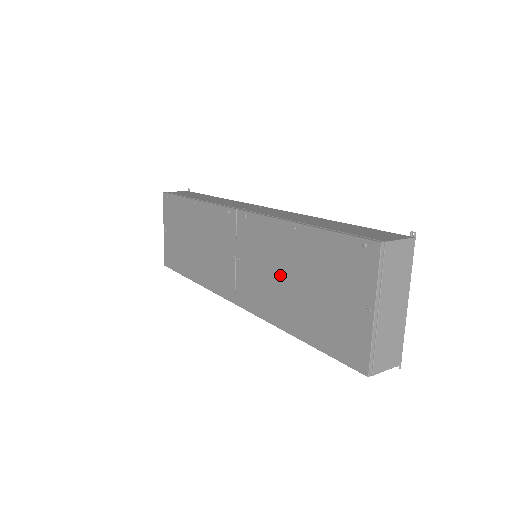
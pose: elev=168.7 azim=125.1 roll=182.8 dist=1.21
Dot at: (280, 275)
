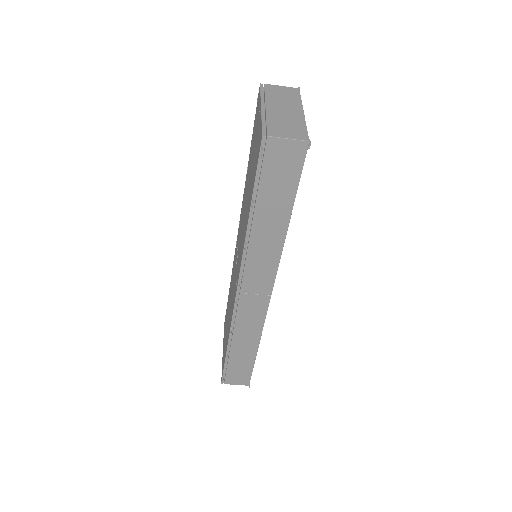
Dot at: (245, 207)
